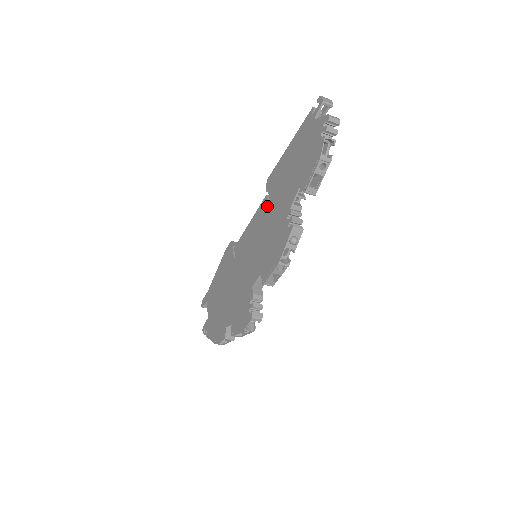
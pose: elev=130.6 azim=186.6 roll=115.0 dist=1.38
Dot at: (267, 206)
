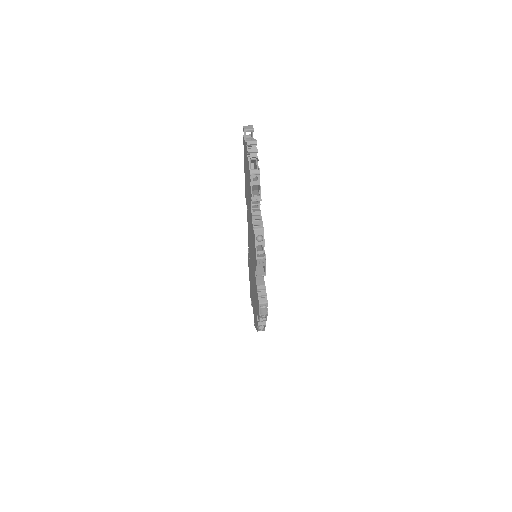
Dot at: (248, 216)
